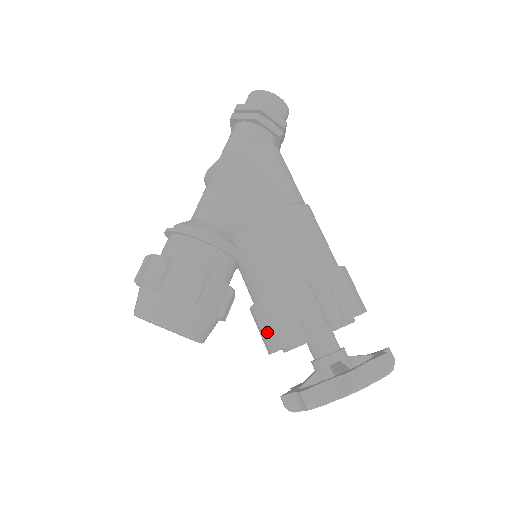
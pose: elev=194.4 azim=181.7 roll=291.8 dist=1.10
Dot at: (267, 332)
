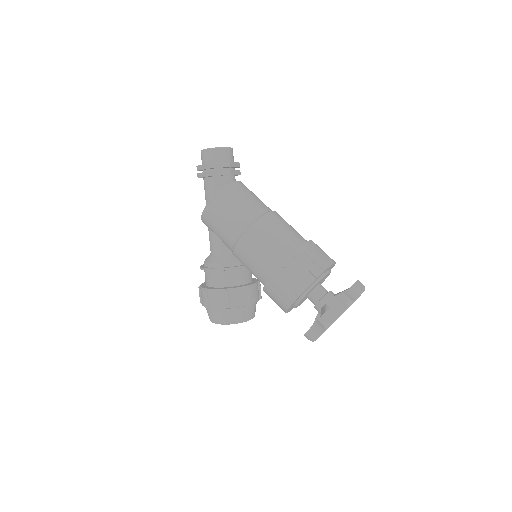
Dot at: (277, 304)
